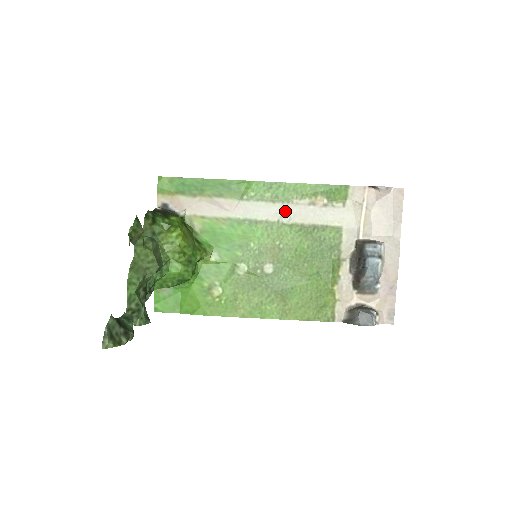
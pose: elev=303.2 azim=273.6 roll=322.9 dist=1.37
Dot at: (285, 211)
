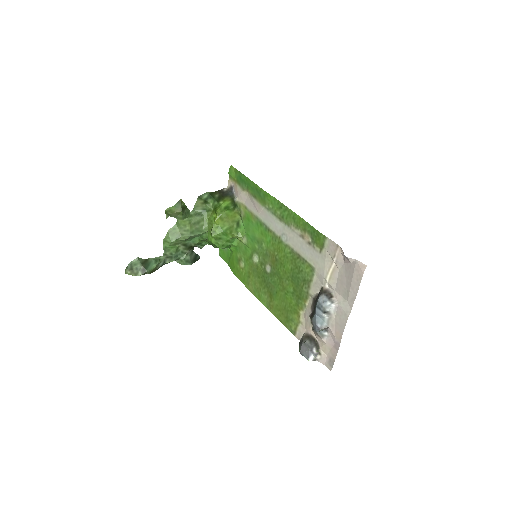
Dot at: (285, 232)
